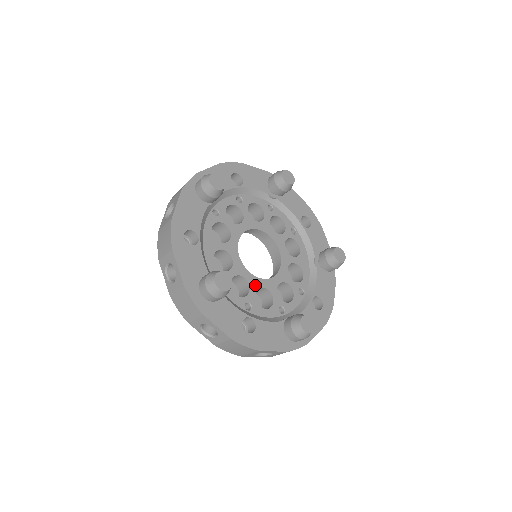
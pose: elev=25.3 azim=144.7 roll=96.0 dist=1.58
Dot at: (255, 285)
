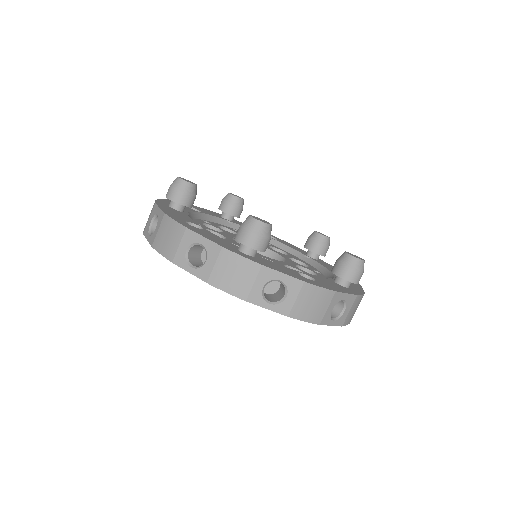
Dot at: (278, 263)
